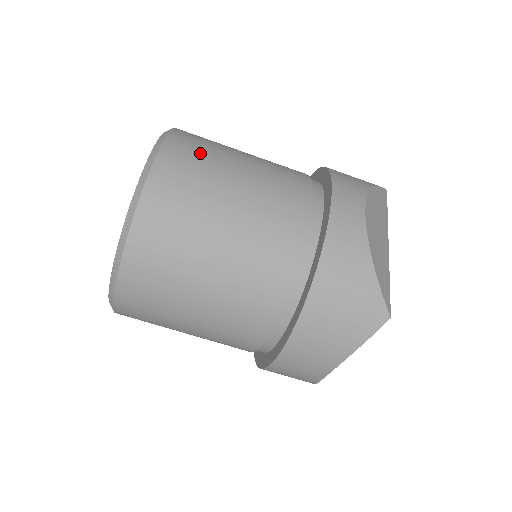
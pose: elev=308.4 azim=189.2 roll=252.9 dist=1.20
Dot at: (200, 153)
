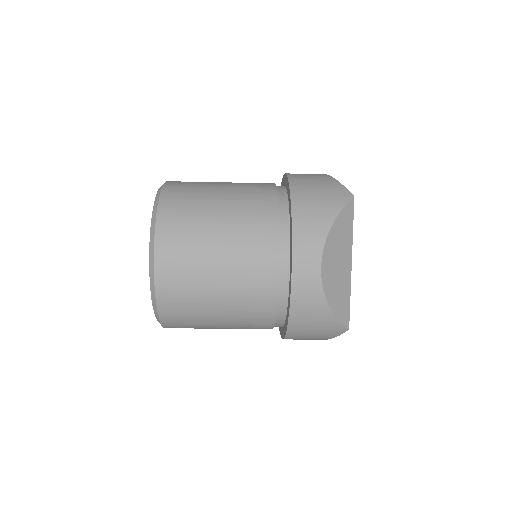
Dot at: (184, 250)
